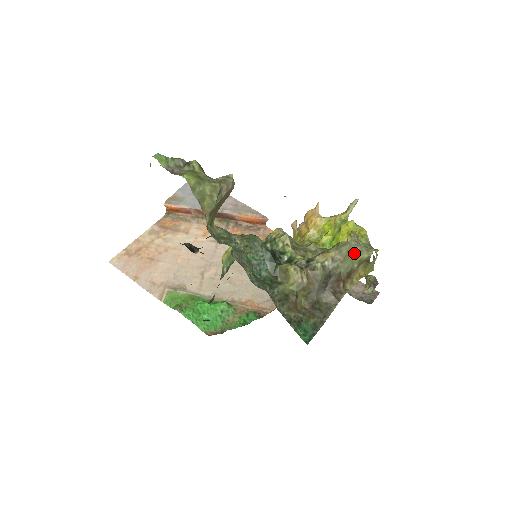
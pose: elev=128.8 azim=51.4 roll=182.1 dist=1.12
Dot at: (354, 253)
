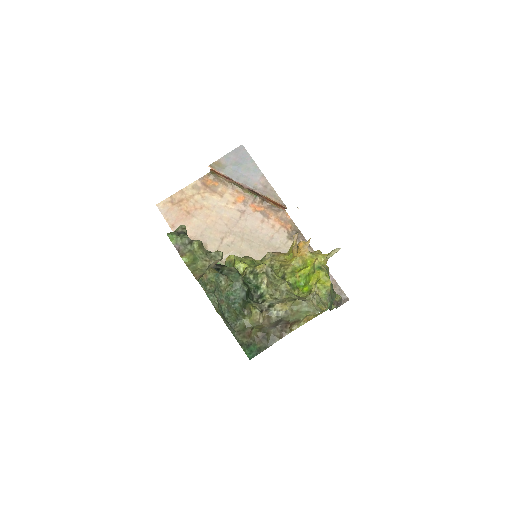
Dot at: (303, 312)
